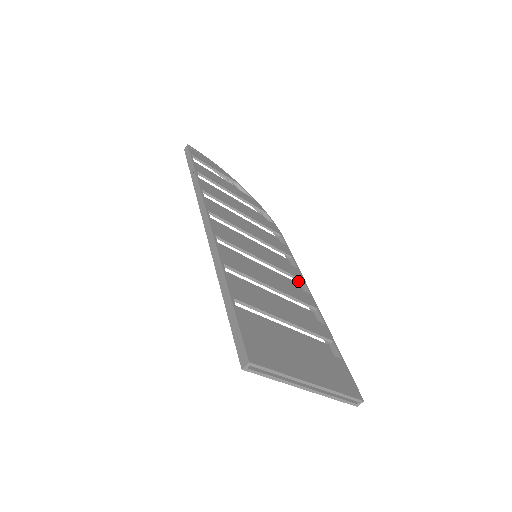
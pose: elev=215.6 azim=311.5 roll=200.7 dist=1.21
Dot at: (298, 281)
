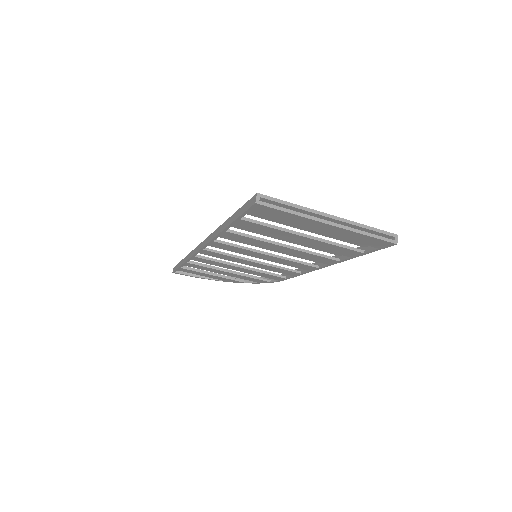
Dot at: (307, 270)
